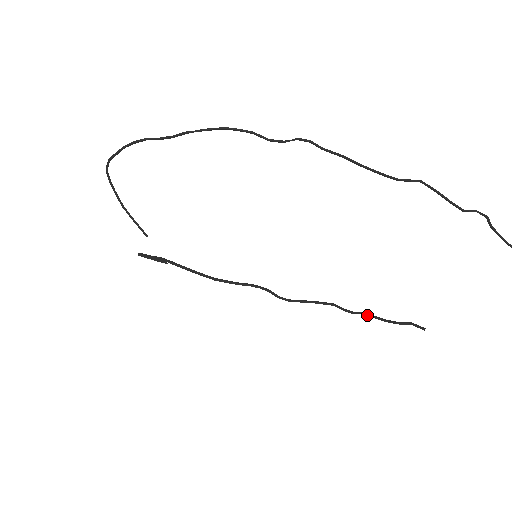
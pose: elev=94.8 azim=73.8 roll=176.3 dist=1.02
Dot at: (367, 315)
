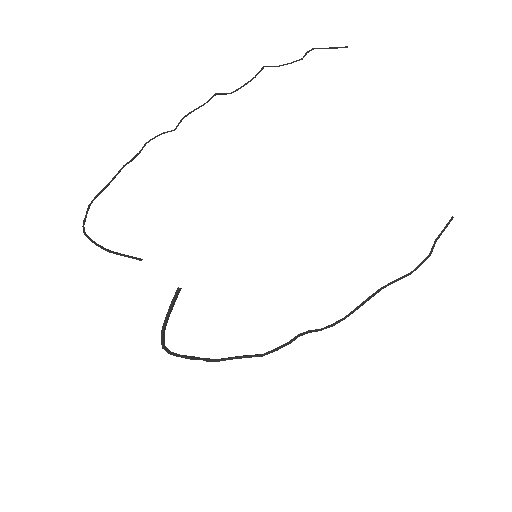
Dot at: (415, 270)
